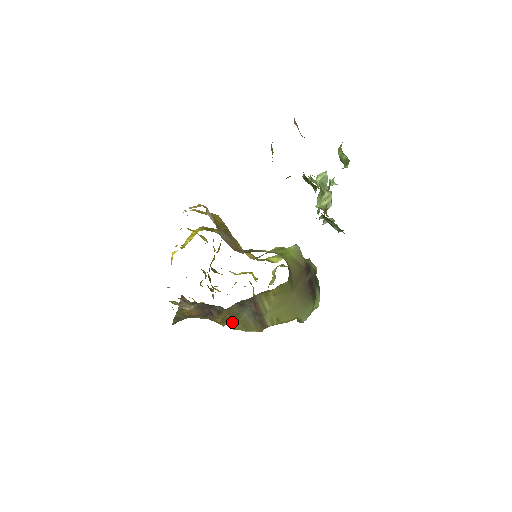
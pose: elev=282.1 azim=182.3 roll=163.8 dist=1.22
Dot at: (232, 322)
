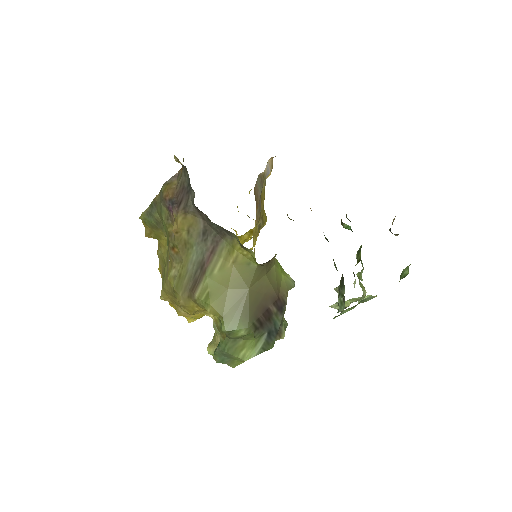
Dot at: (177, 261)
